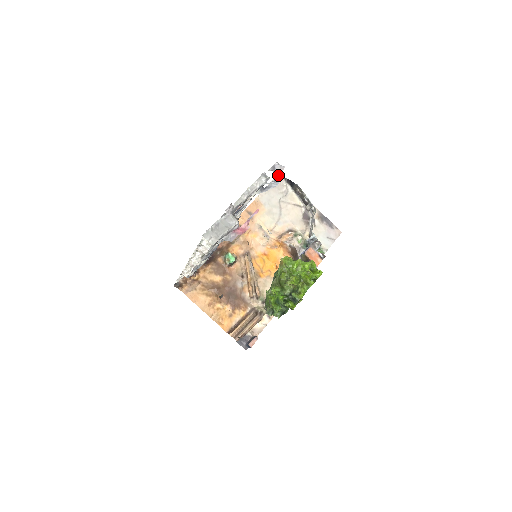
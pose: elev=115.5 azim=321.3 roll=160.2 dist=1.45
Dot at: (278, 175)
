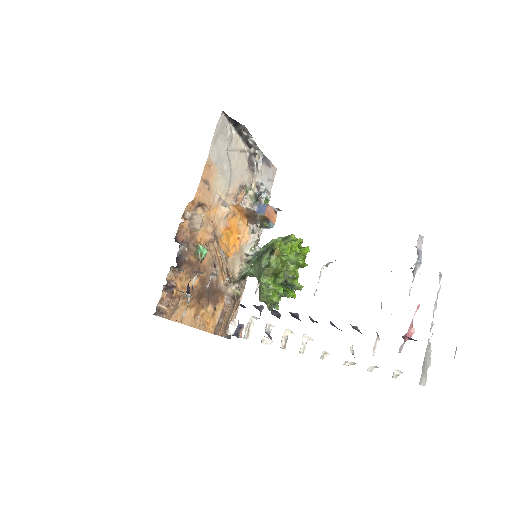
Dot at: (419, 249)
